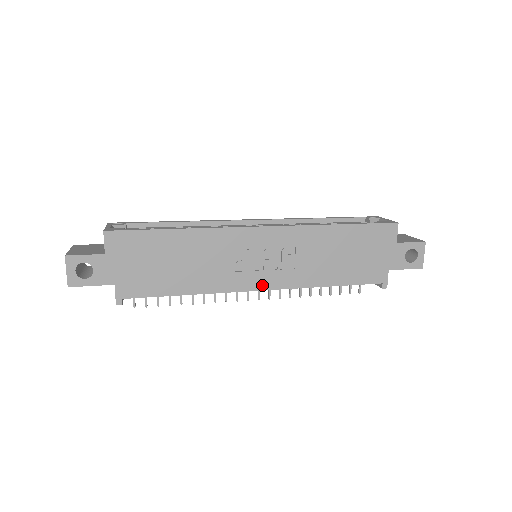
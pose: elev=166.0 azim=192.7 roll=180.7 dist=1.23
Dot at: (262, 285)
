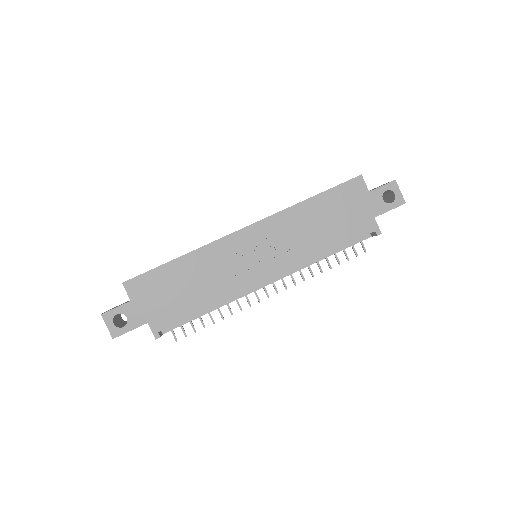
Dot at: (268, 275)
